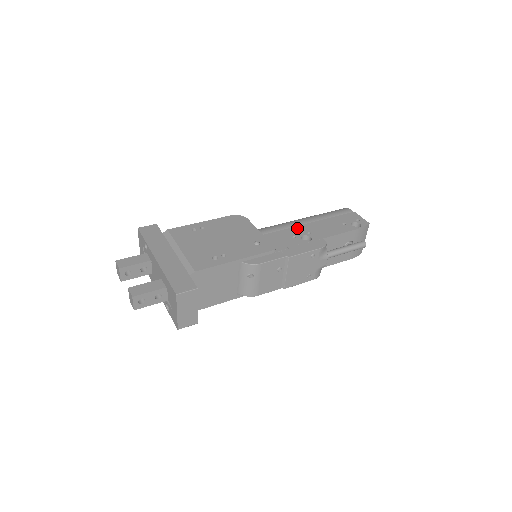
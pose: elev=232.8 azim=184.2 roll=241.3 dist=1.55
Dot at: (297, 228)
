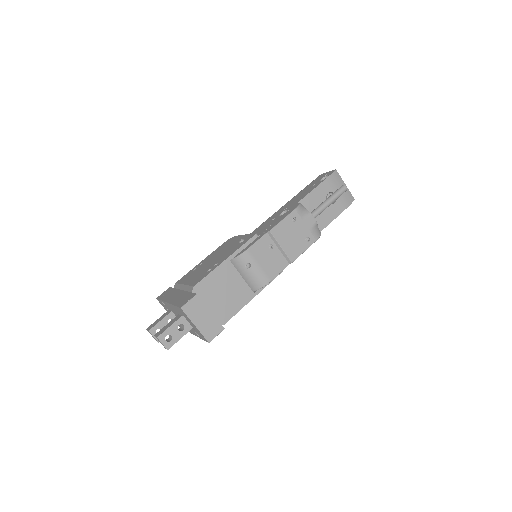
Dot at: (276, 214)
